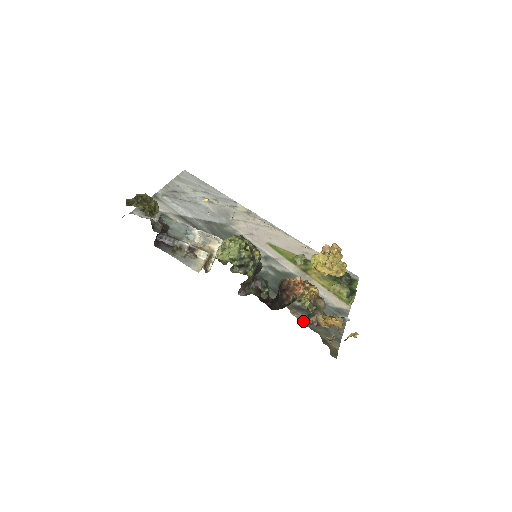
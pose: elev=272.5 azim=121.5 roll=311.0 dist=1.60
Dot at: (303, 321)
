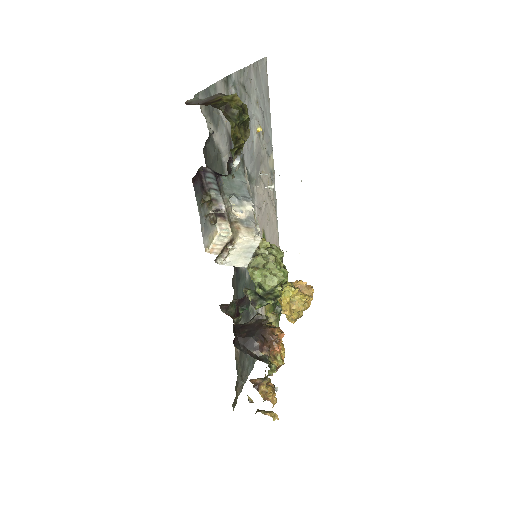
Dot at: (236, 353)
